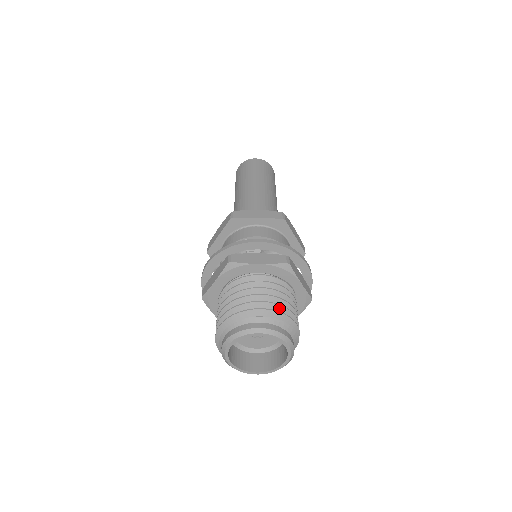
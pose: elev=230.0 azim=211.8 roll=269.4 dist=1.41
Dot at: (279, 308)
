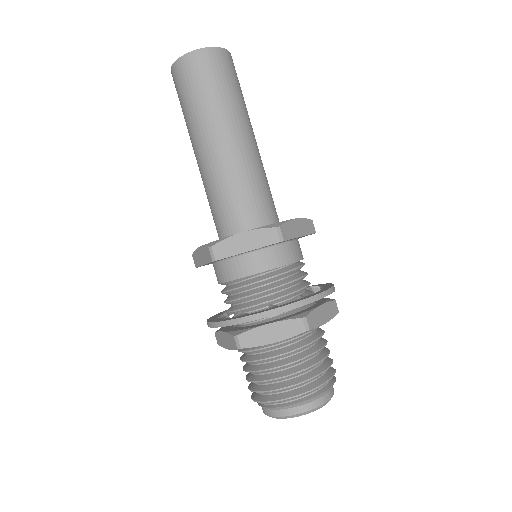
Dot at: (311, 380)
